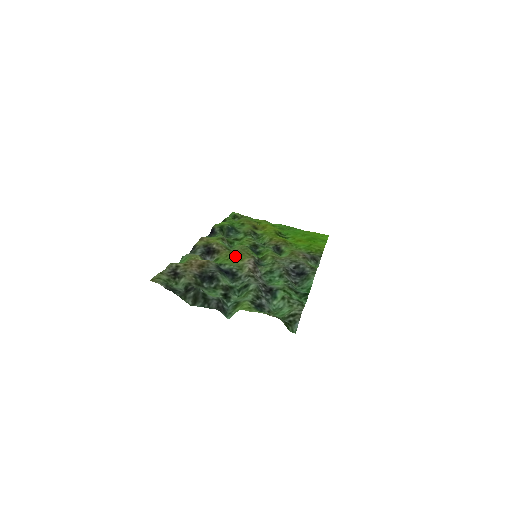
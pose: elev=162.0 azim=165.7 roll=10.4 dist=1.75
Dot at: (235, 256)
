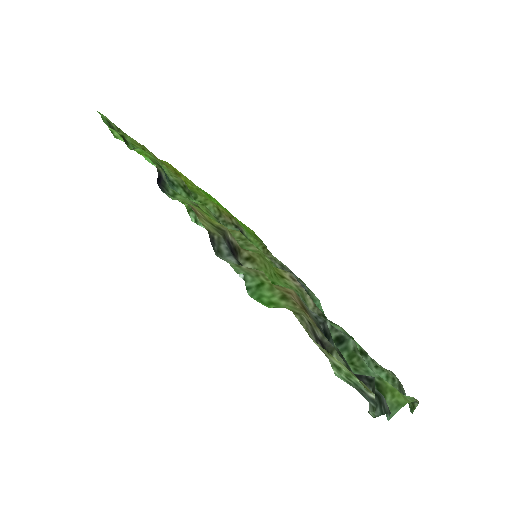
Dot at: (271, 266)
